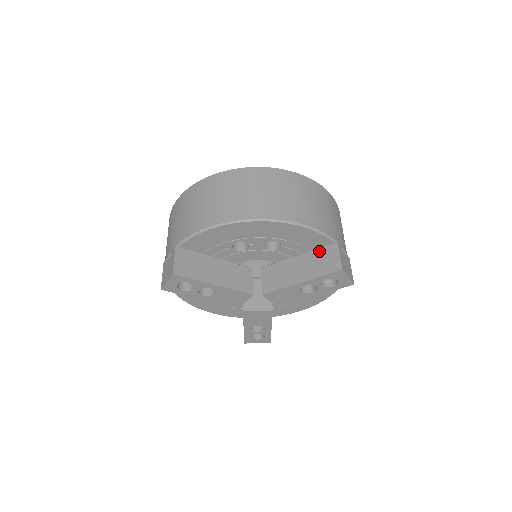
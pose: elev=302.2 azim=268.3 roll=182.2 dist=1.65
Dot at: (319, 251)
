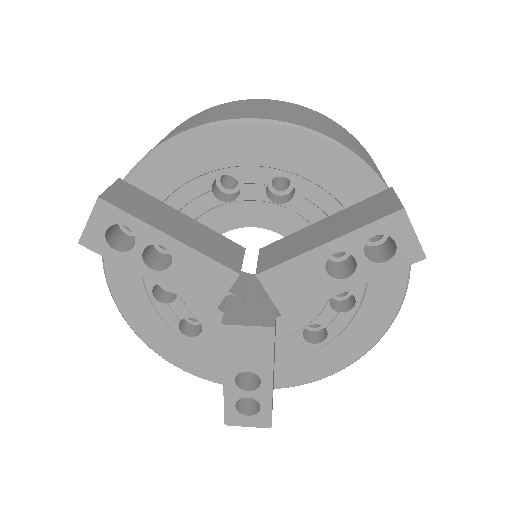
Dot at: (359, 204)
